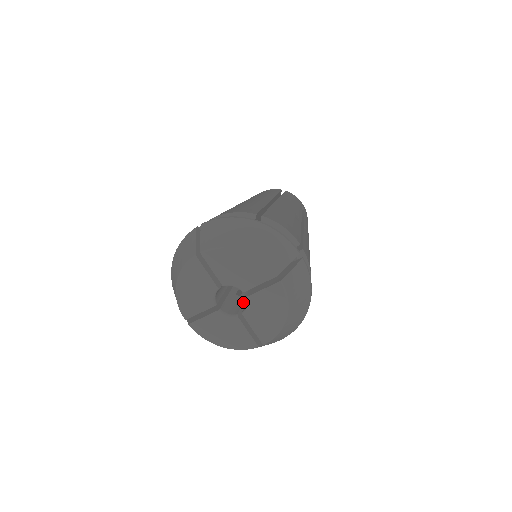
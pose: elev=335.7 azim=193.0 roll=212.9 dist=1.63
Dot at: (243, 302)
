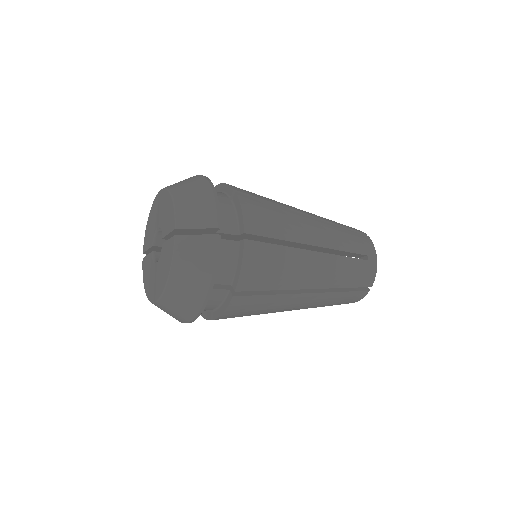
Dot at: occluded
